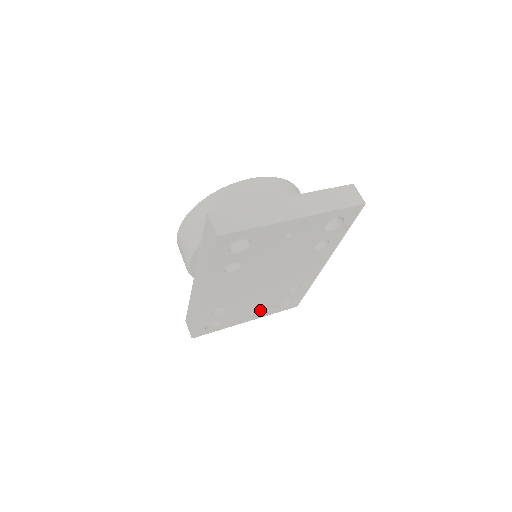
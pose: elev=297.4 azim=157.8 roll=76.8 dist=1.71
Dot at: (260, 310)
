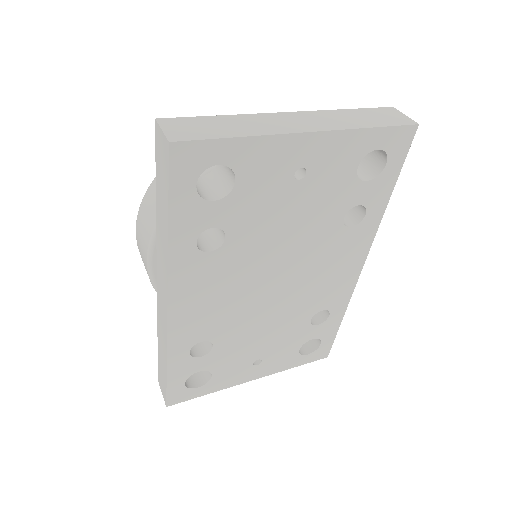
Dot at: (271, 356)
